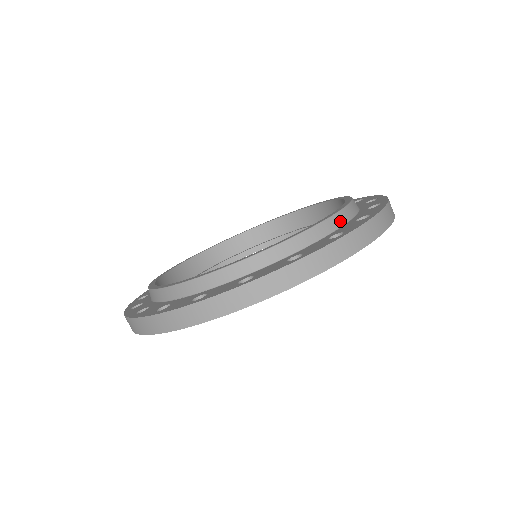
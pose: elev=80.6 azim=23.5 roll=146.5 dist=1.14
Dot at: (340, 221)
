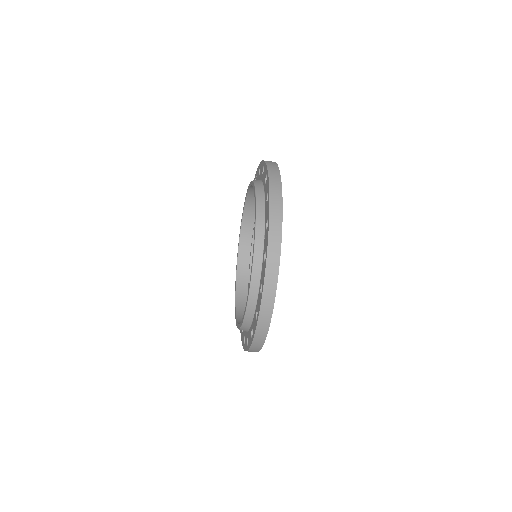
Dot at: (261, 235)
